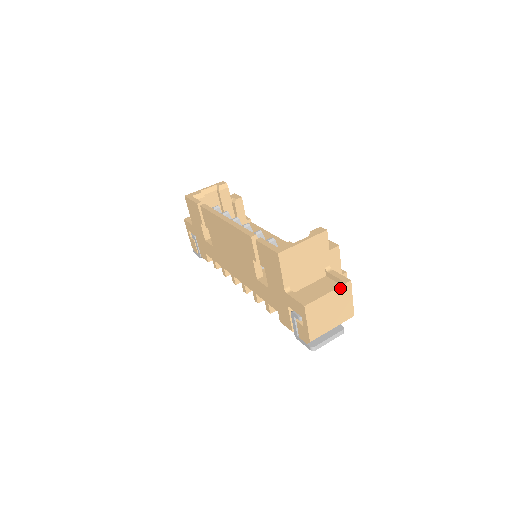
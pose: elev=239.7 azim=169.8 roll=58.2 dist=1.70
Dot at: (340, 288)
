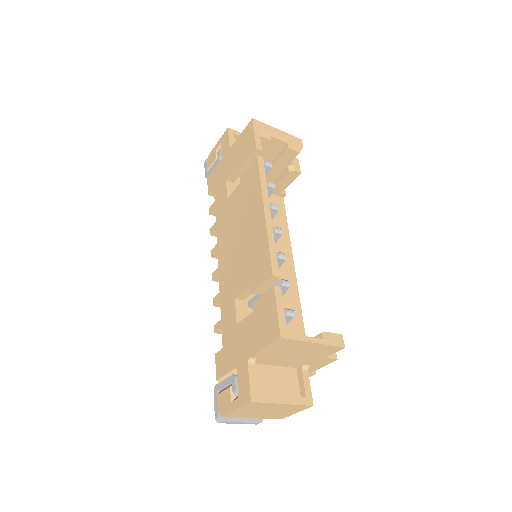
Dot at: (298, 405)
